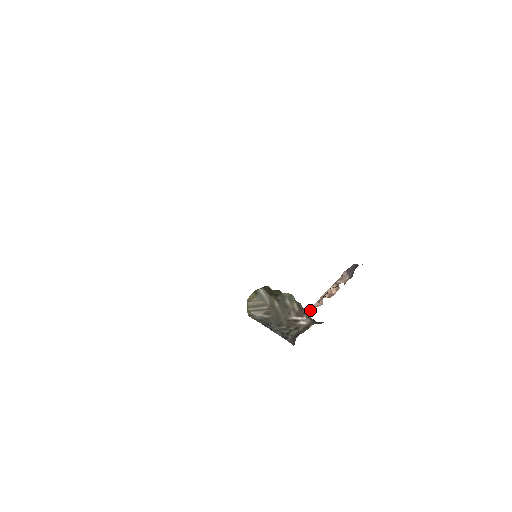
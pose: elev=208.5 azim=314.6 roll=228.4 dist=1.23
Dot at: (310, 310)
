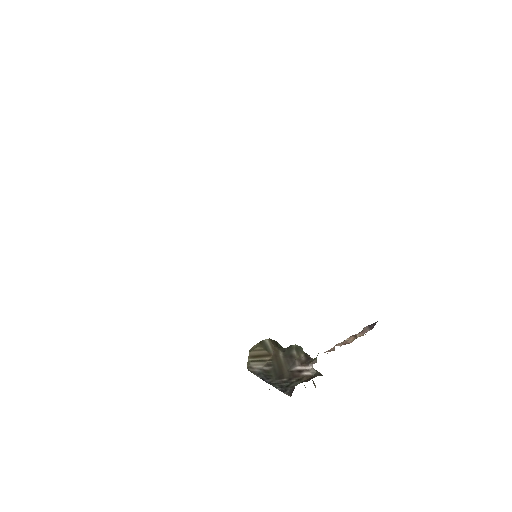
Dot at: occluded
